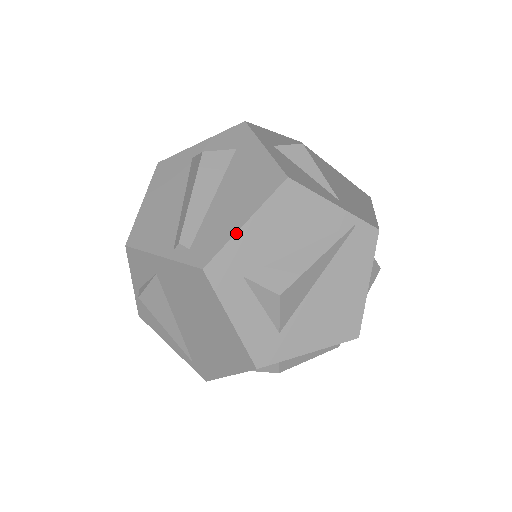
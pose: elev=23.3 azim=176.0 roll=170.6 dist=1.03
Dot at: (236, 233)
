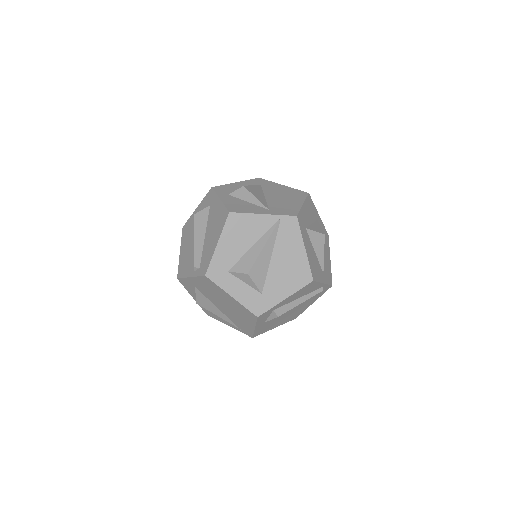
Dot at: (214, 251)
